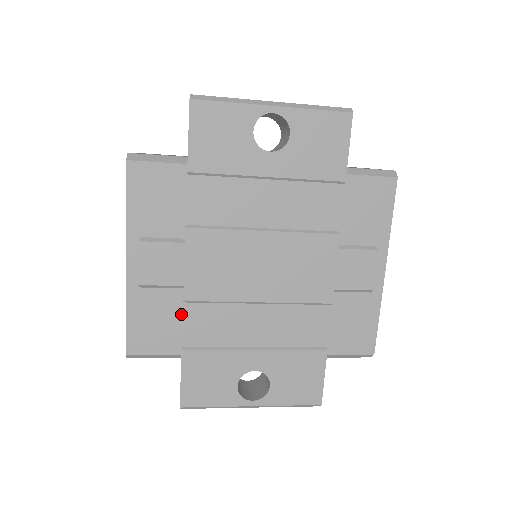
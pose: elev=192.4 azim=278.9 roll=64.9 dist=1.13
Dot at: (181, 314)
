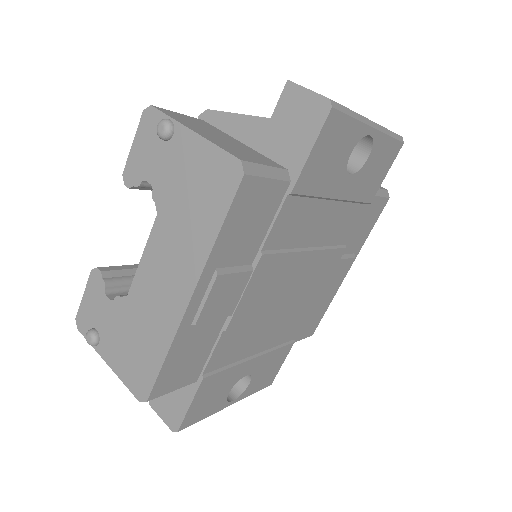
Dot at: (214, 342)
